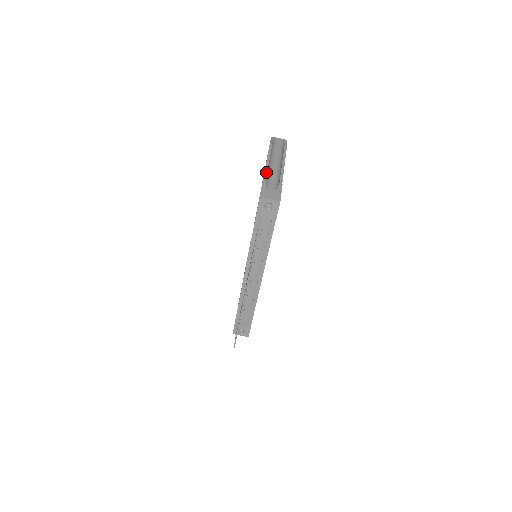
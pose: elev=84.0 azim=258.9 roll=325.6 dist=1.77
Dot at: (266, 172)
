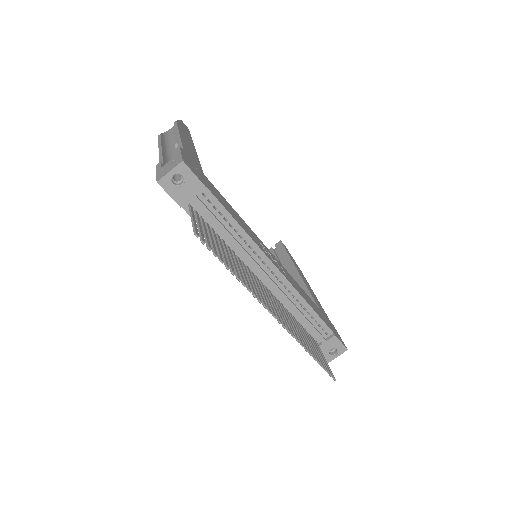
Dot at: (161, 158)
